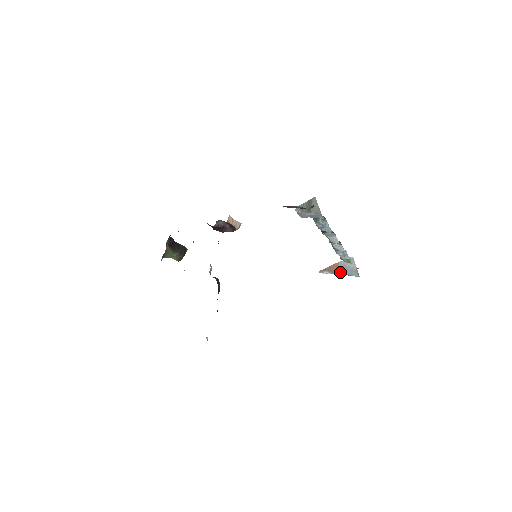
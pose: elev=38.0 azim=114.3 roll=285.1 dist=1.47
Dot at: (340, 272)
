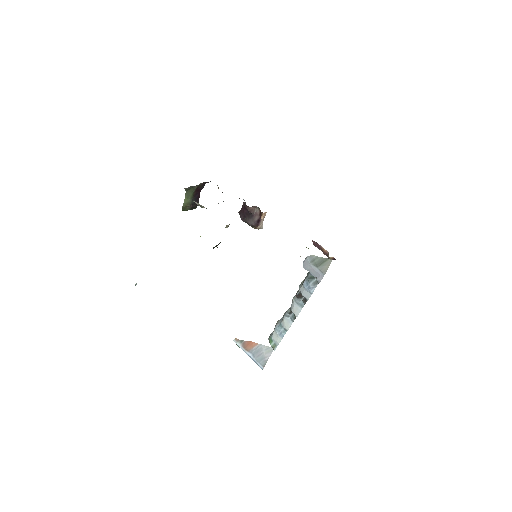
Dot at: (251, 353)
